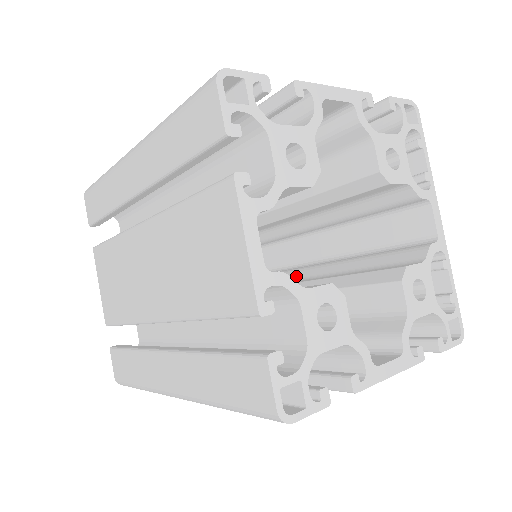
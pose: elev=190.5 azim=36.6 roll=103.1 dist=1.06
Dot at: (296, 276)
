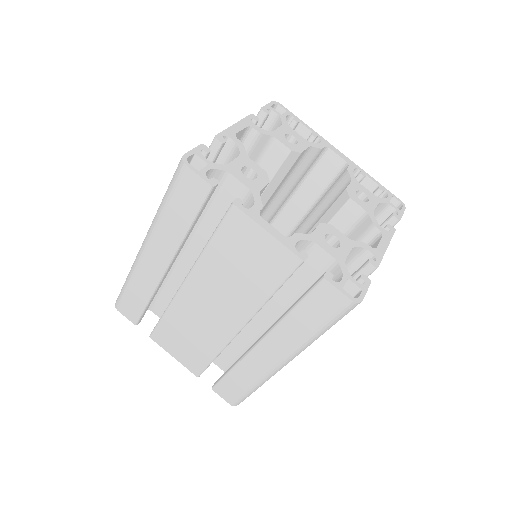
Dot at: occluded
